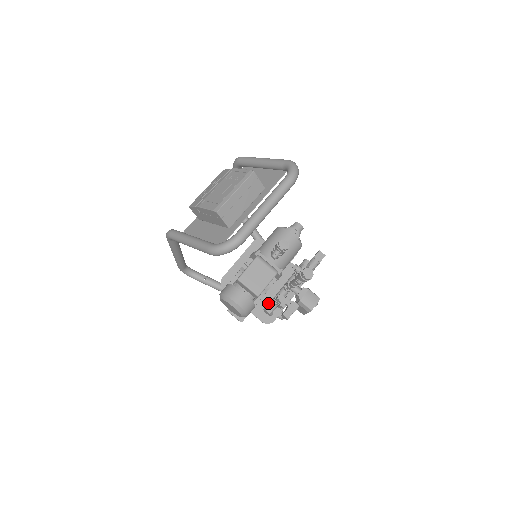
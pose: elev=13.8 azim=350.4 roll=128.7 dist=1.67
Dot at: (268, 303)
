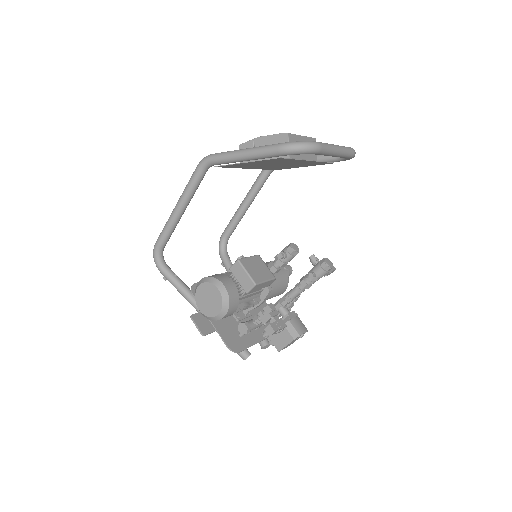
Dot at: (236, 331)
